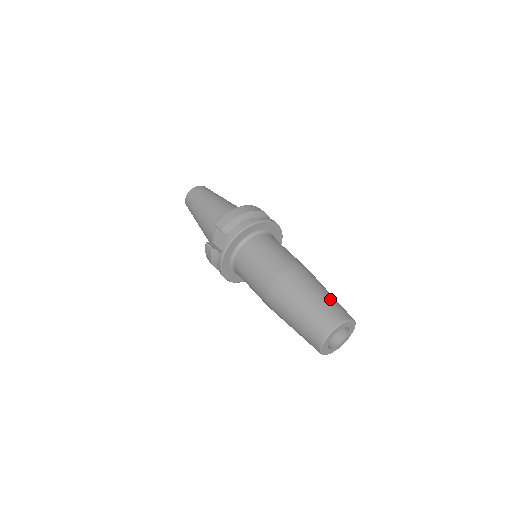
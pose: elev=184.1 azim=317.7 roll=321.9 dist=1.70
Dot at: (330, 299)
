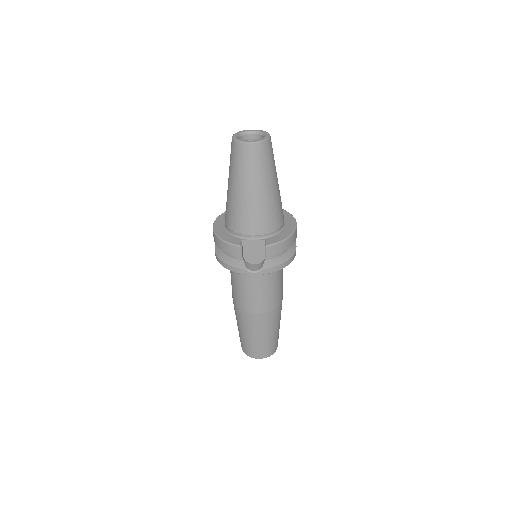
Dot at: occluded
